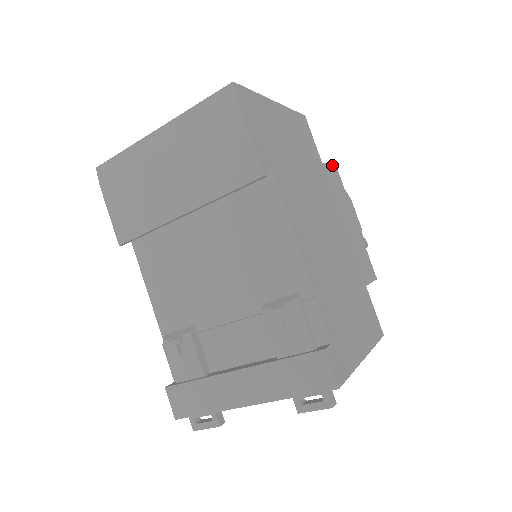
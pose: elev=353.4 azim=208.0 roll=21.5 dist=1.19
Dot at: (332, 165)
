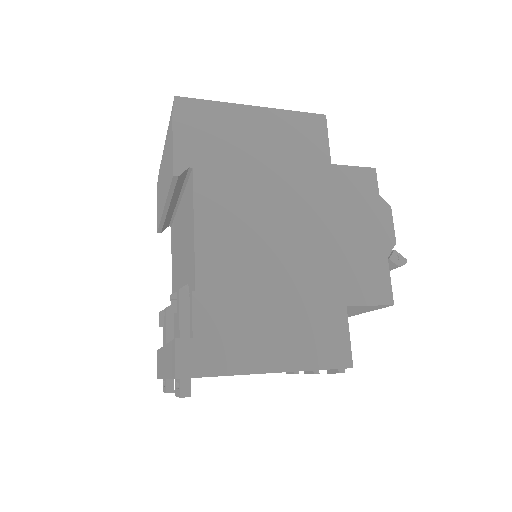
Dot at: (362, 167)
